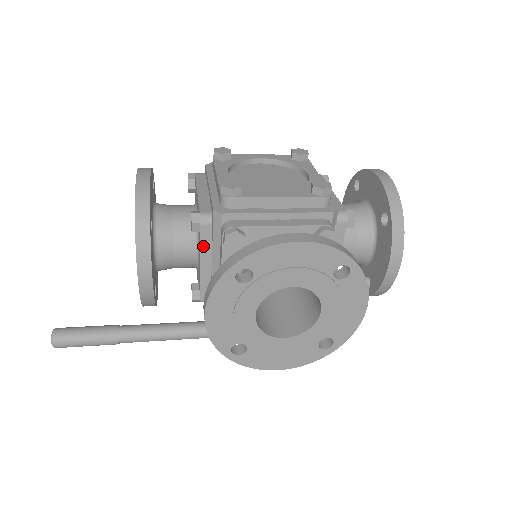
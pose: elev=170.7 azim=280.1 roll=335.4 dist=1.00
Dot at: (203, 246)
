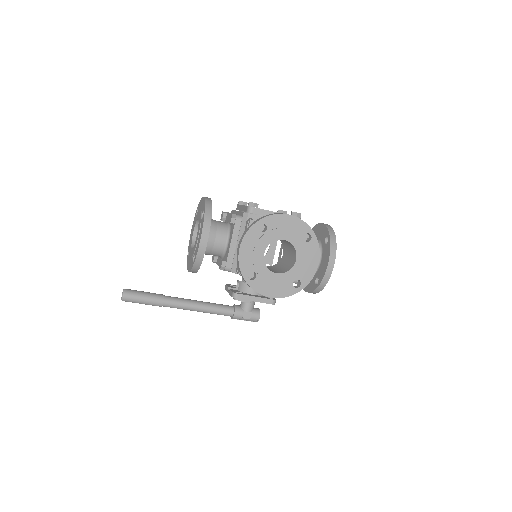
Dot at: (234, 232)
